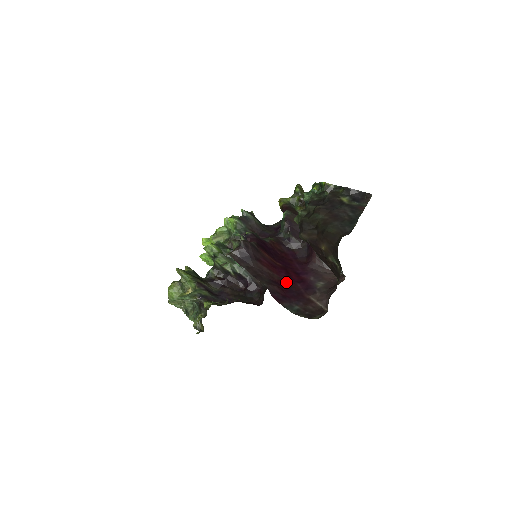
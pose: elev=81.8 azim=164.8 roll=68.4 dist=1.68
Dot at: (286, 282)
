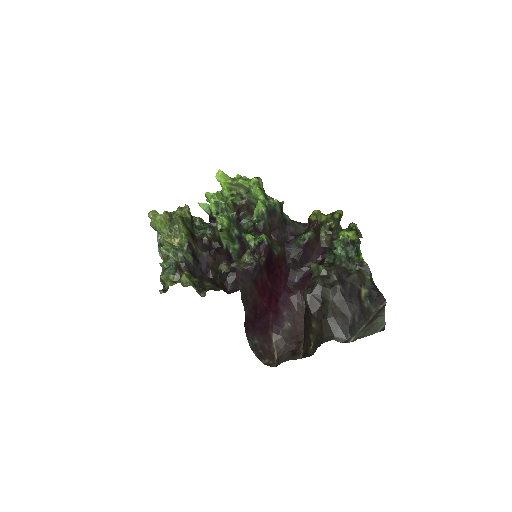
Dot at: (263, 310)
